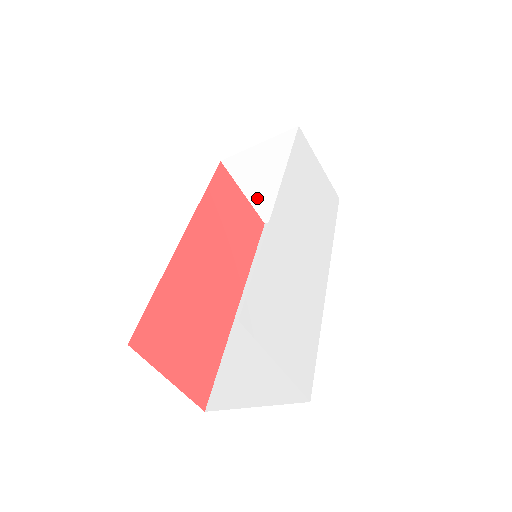
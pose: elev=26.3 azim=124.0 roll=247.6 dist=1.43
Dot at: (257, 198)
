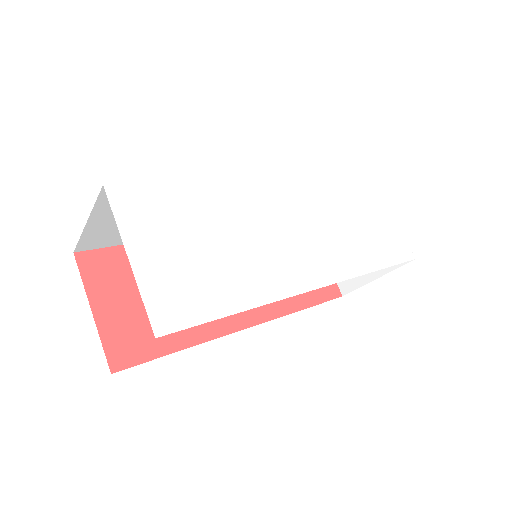
Dot at: occluded
